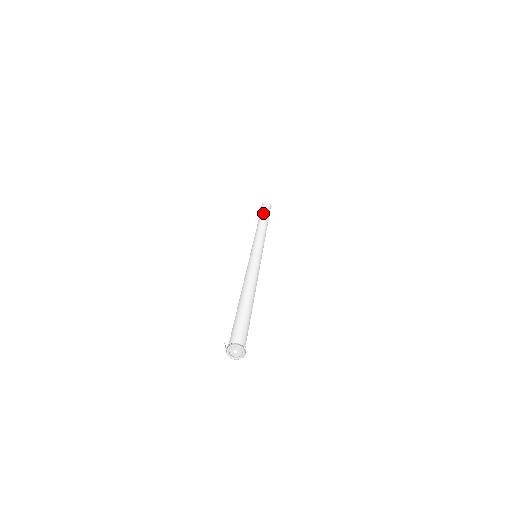
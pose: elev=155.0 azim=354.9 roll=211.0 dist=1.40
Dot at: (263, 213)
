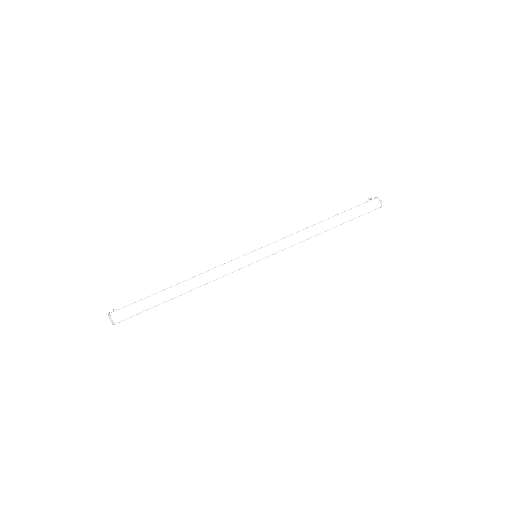
Dot at: (347, 216)
